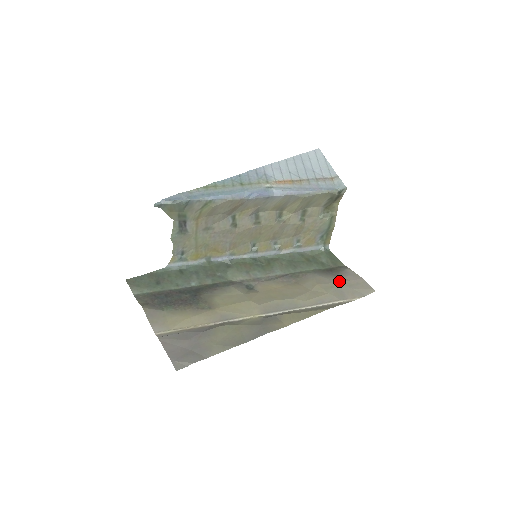
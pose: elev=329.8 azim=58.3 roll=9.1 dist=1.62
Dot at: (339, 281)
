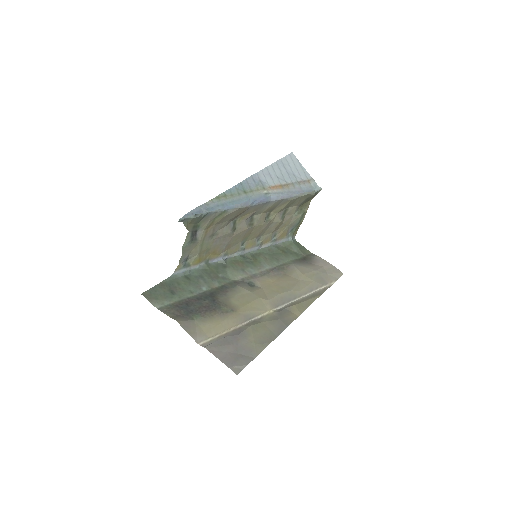
Dot at: (316, 269)
